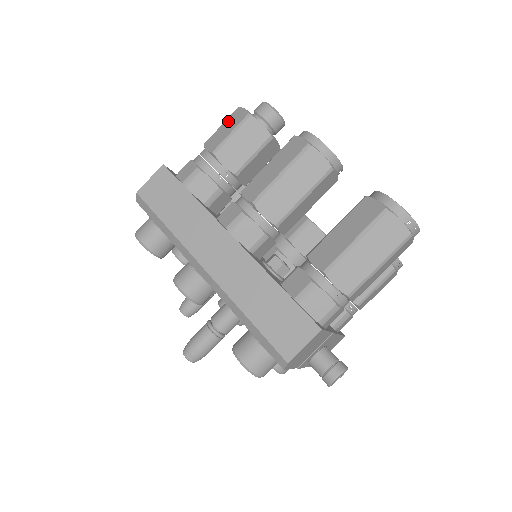
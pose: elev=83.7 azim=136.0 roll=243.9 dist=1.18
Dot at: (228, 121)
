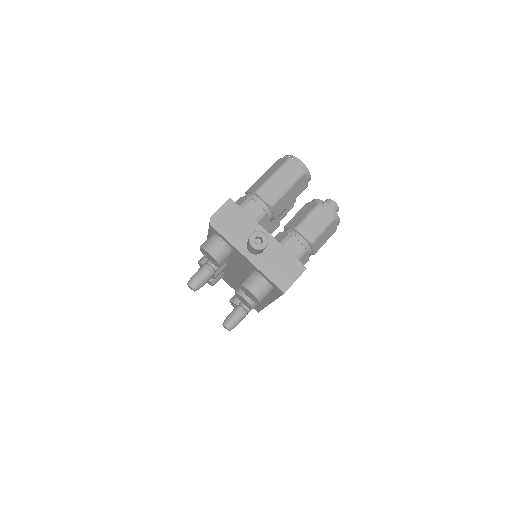
Dot at: occluded
